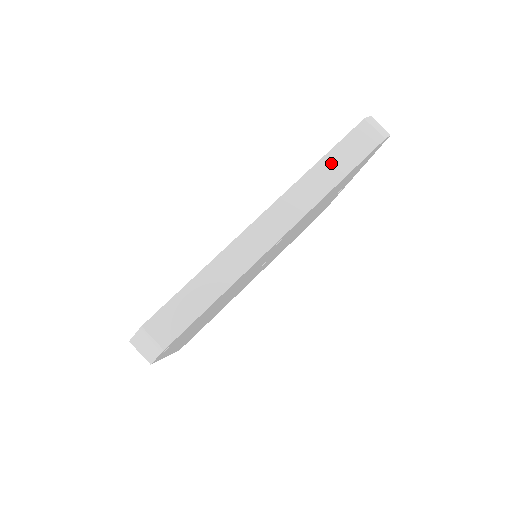
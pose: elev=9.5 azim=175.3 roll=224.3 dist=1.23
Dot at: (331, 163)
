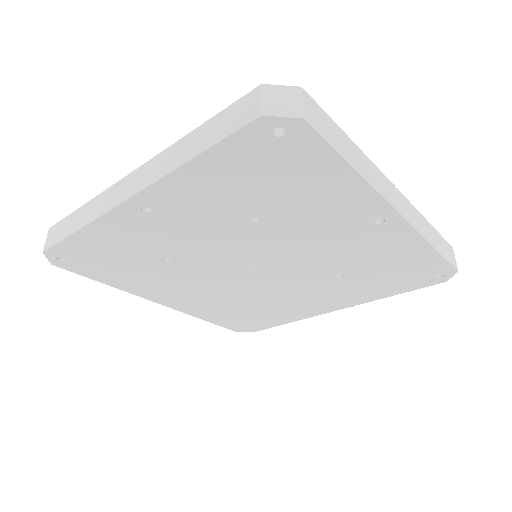
Dot at: (435, 235)
